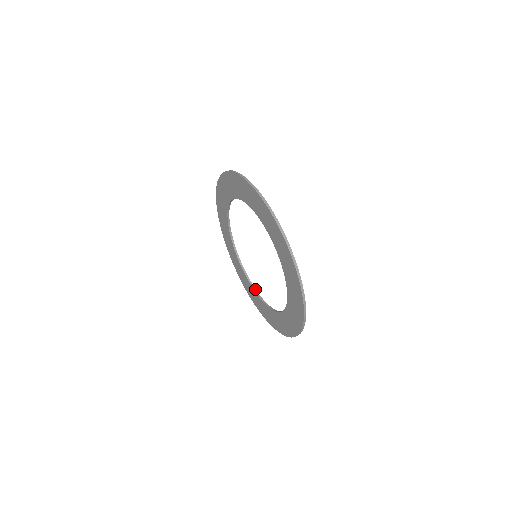
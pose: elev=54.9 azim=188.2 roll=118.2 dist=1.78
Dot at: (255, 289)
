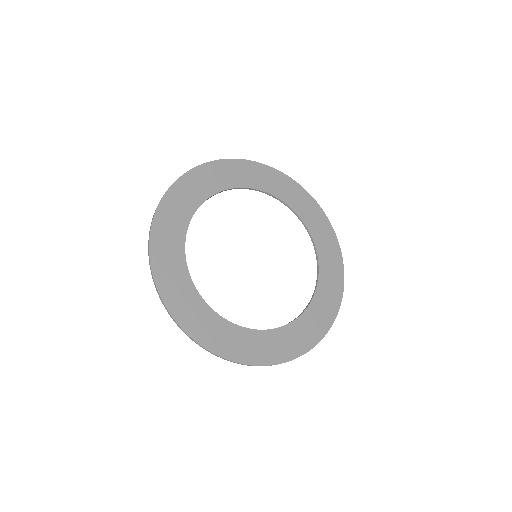
Dot at: (314, 246)
